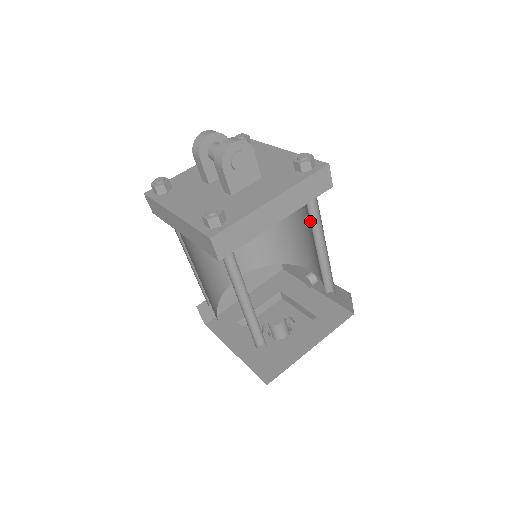
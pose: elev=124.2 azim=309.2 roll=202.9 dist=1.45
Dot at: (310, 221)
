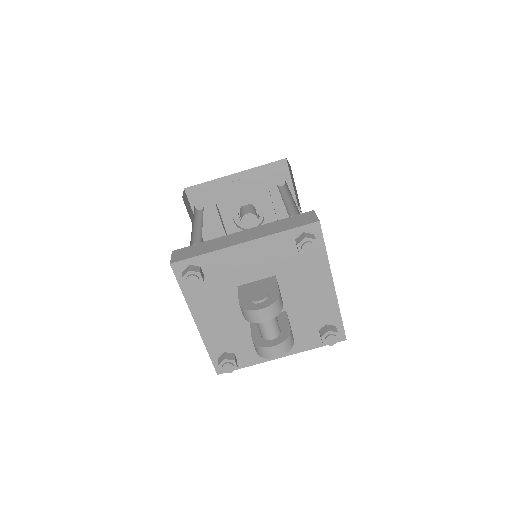
Dot at: occluded
